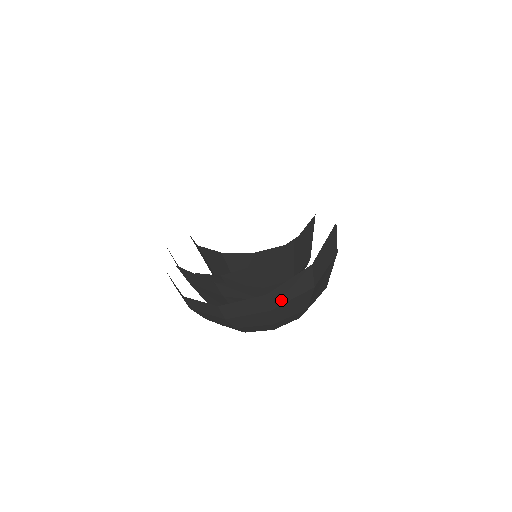
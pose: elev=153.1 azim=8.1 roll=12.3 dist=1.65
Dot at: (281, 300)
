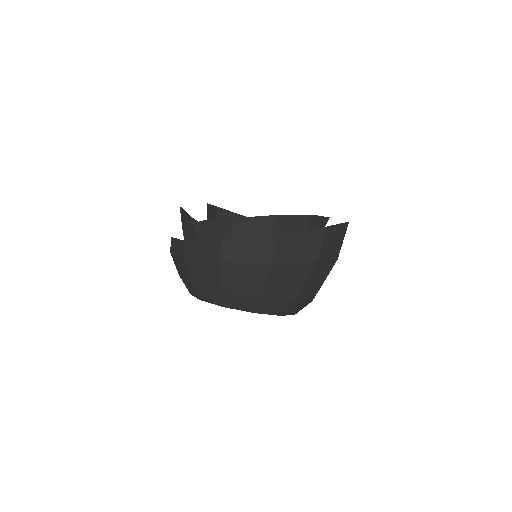
Dot at: (234, 257)
